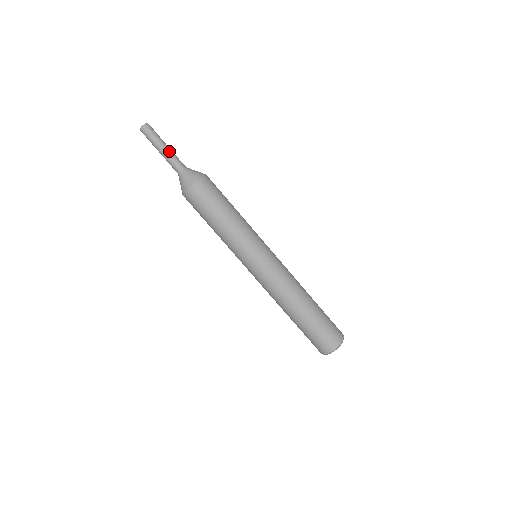
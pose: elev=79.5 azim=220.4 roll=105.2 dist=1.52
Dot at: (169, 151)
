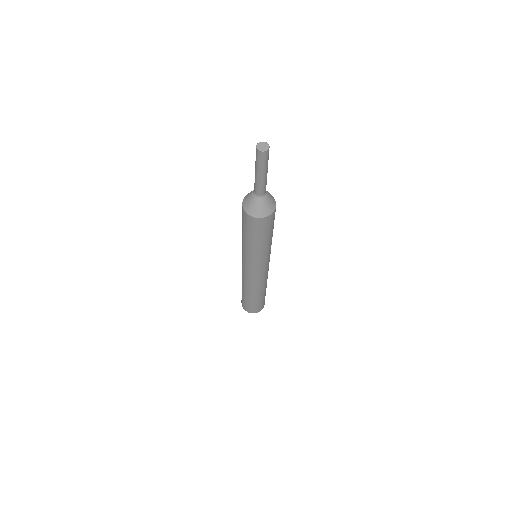
Dot at: occluded
